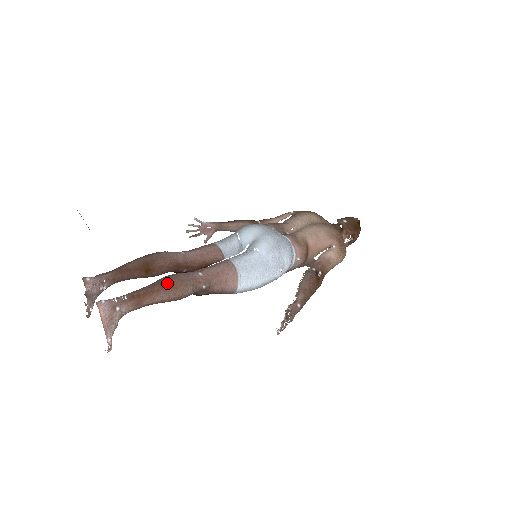
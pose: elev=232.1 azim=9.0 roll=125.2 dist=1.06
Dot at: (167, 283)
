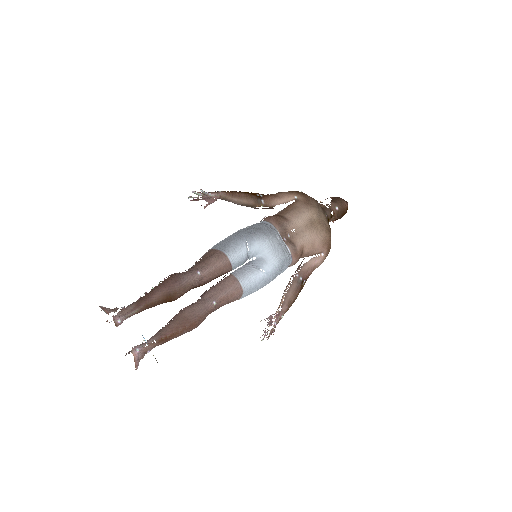
Dot at: (189, 324)
